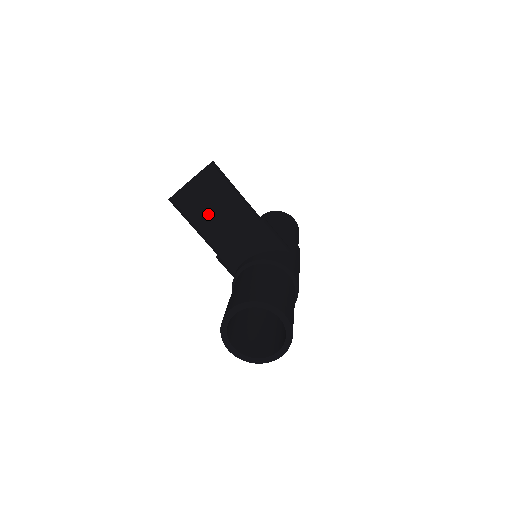
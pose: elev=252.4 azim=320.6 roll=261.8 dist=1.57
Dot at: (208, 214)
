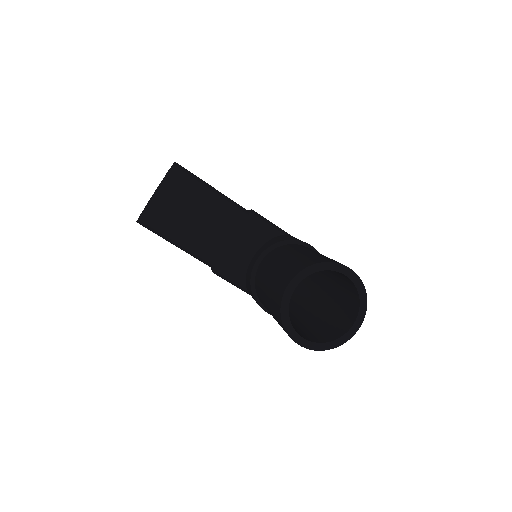
Dot at: (194, 216)
